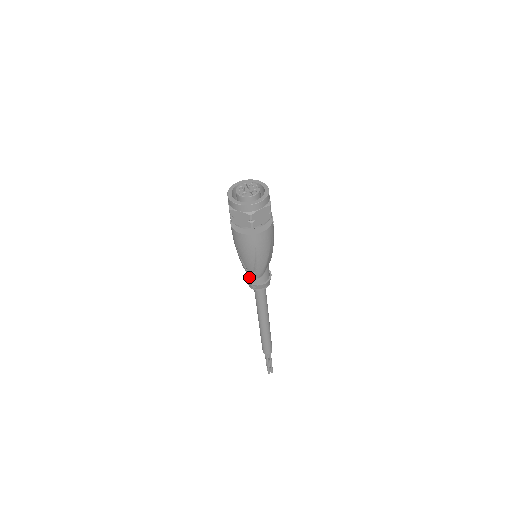
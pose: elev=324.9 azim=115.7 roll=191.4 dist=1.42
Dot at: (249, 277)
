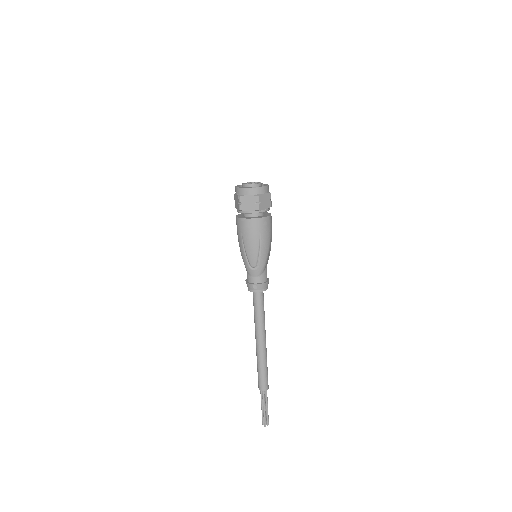
Dot at: (251, 277)
